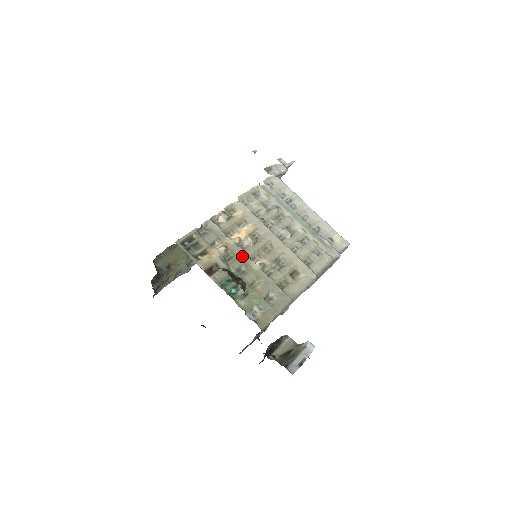
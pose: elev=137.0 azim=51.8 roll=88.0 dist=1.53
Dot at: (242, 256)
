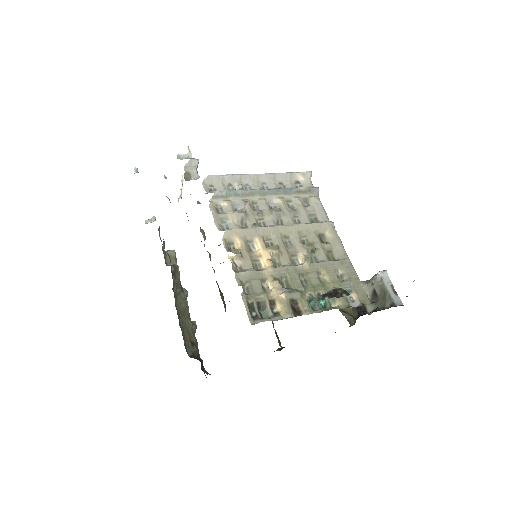
Dot at: (290, 271)
